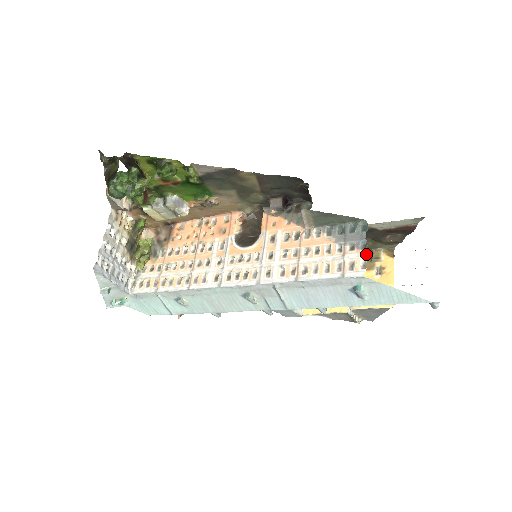
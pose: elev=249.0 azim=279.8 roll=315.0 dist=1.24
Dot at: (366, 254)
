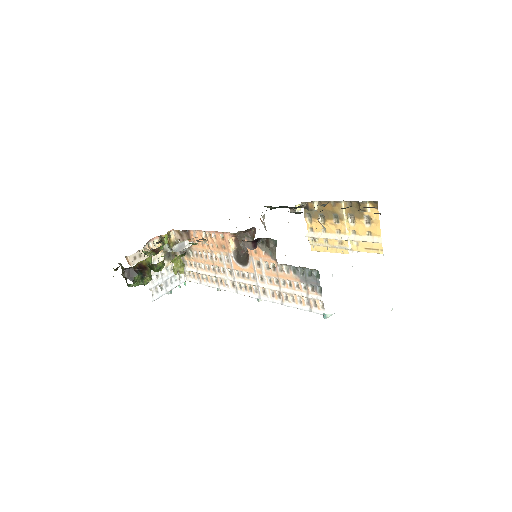
Dot at: (355, 203)
